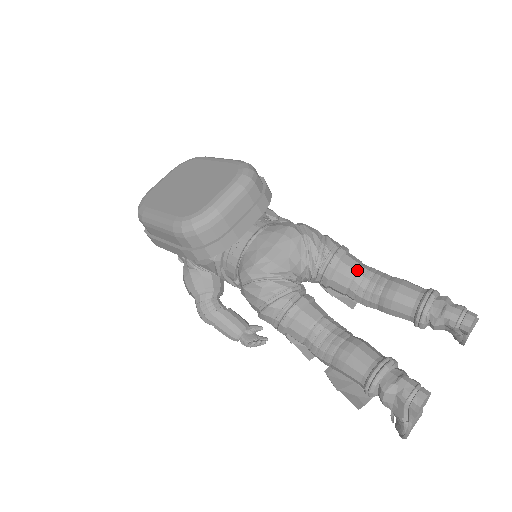
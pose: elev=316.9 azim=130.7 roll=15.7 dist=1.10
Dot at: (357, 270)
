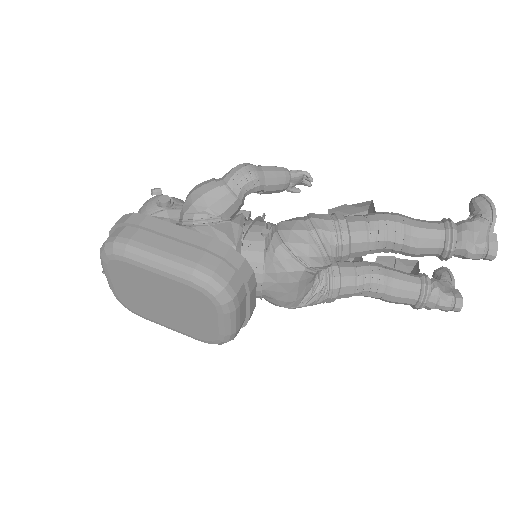
Dot at: (369, 249)
